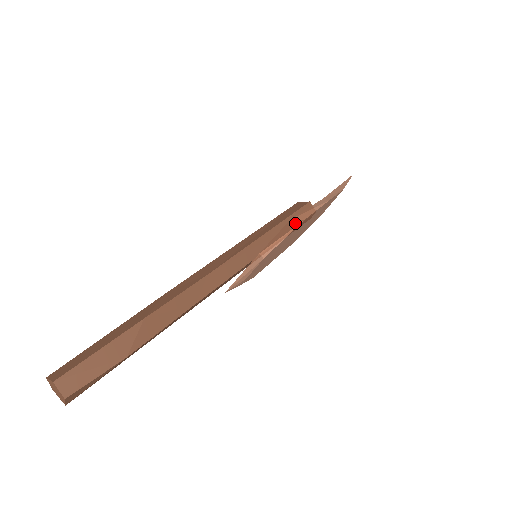
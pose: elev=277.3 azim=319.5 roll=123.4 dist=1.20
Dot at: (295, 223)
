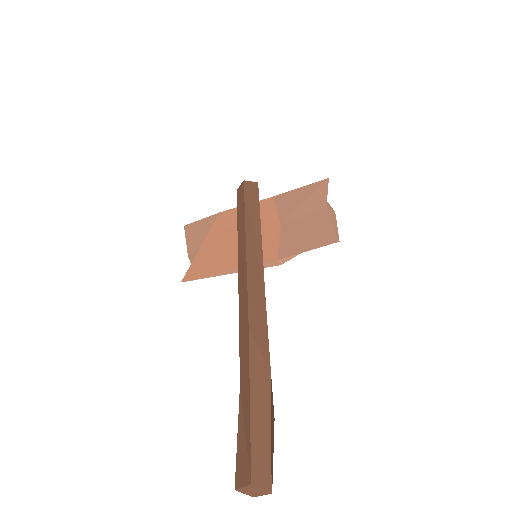
Dot at: (329, 239)
